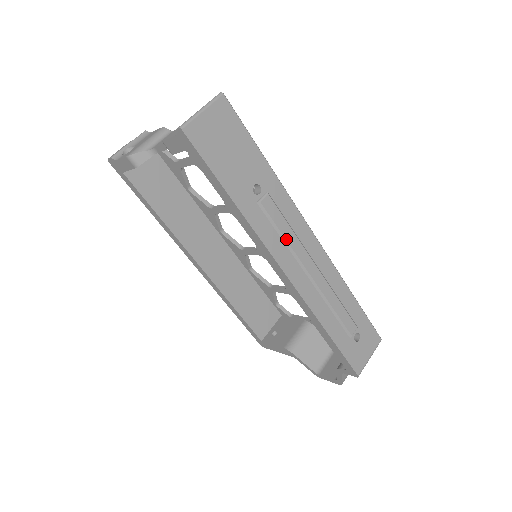
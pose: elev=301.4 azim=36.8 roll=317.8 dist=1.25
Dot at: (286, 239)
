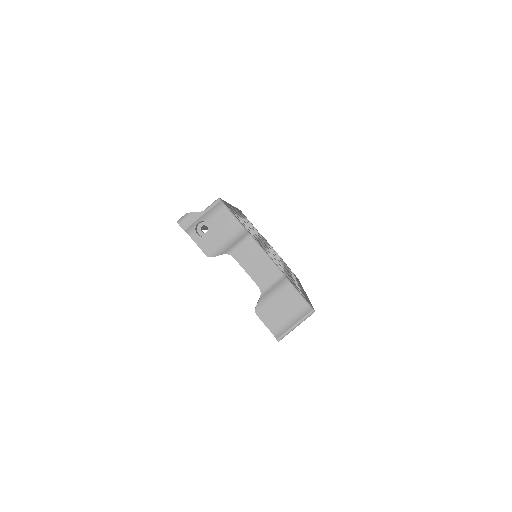
Dot at: occluded
